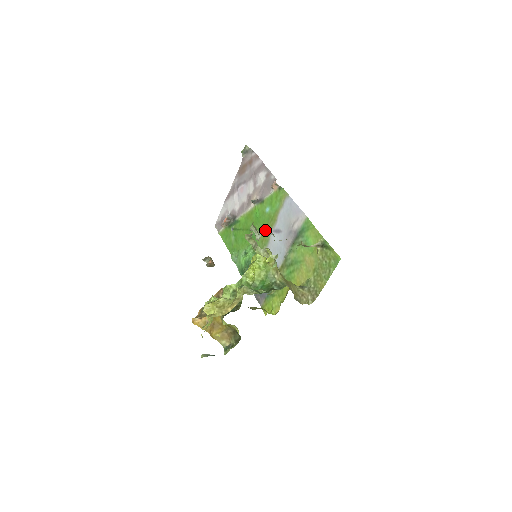
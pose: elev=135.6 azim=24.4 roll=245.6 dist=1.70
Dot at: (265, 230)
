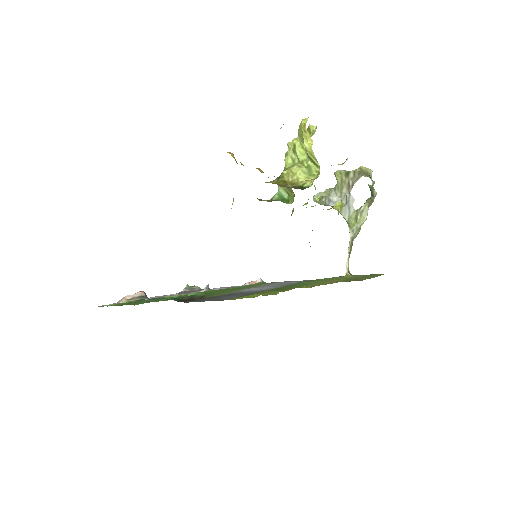
Dot at: (233, 289)
